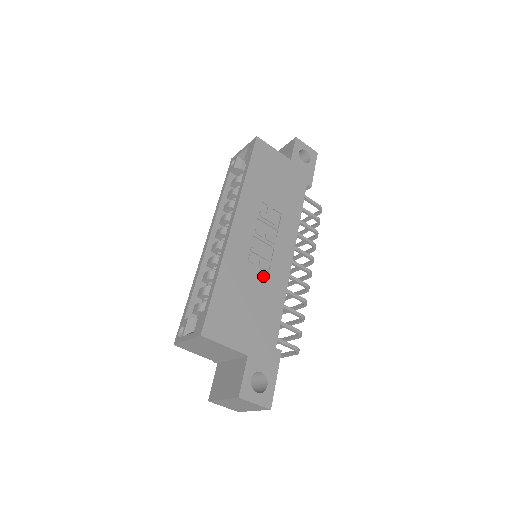
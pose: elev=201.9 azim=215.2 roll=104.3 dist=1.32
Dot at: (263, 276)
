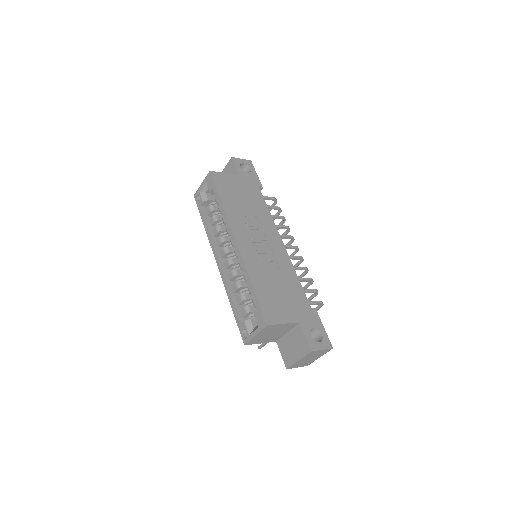
Dot at: (275, 266)
